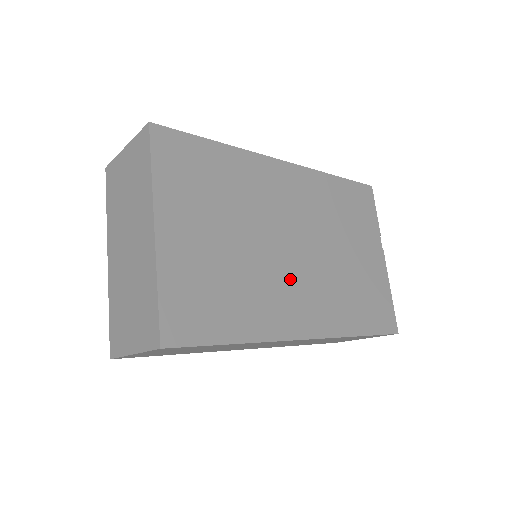
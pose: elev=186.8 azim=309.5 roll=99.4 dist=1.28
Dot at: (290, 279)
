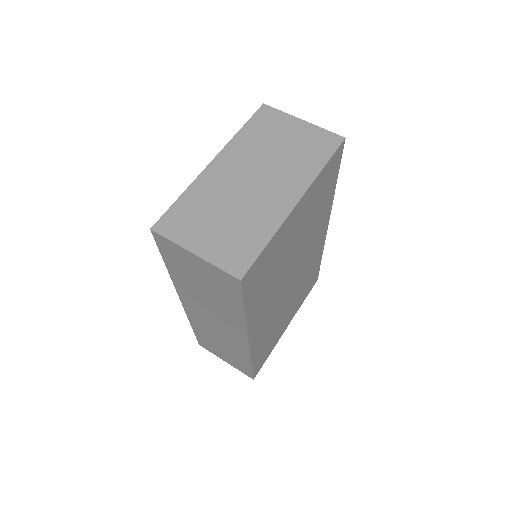
Dot at: (276, 298)
